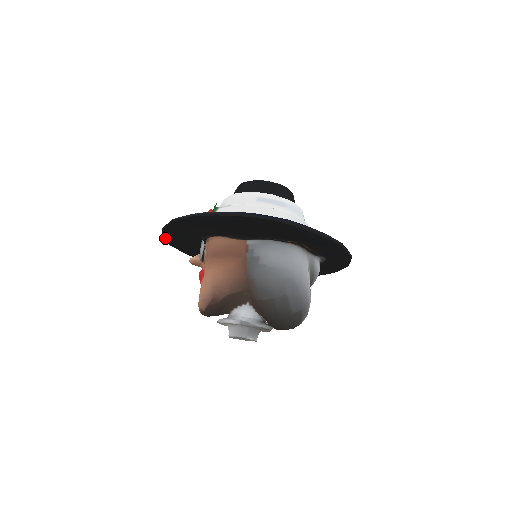
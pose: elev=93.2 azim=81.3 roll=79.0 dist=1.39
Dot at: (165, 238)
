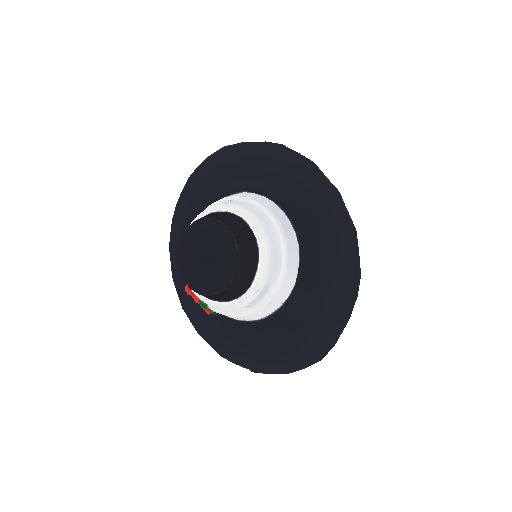
Dot at: occluded
